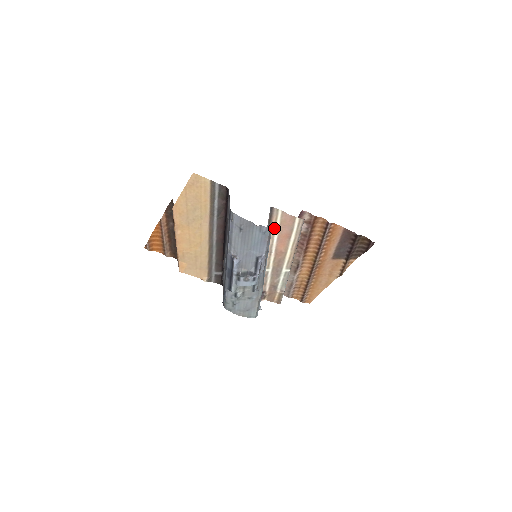
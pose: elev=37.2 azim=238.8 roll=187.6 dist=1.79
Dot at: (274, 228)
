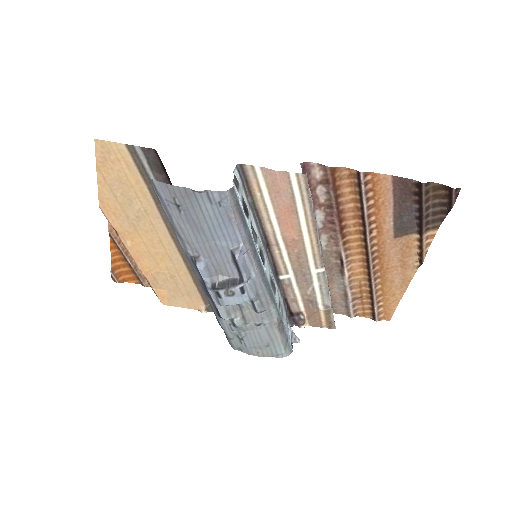
Dot at: (263, 202)
